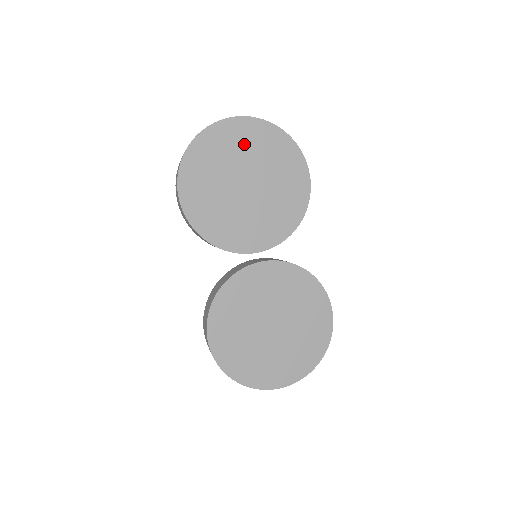
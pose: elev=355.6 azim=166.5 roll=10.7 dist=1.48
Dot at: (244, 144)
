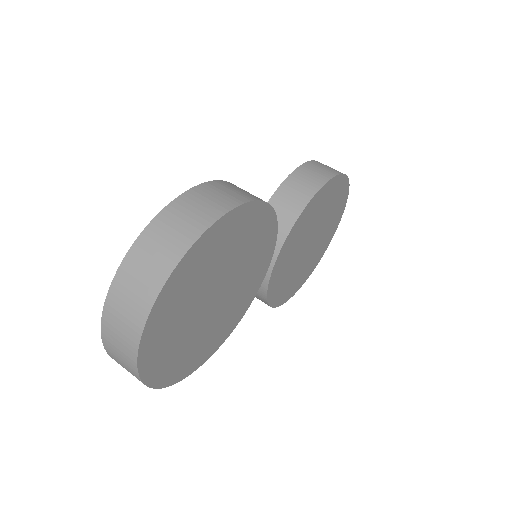
Dot at: (177, 314)
